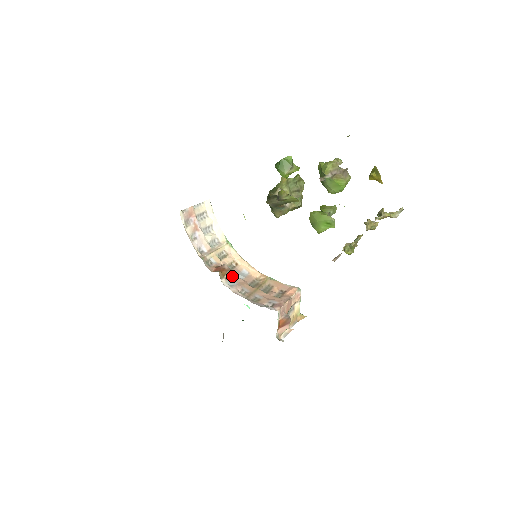
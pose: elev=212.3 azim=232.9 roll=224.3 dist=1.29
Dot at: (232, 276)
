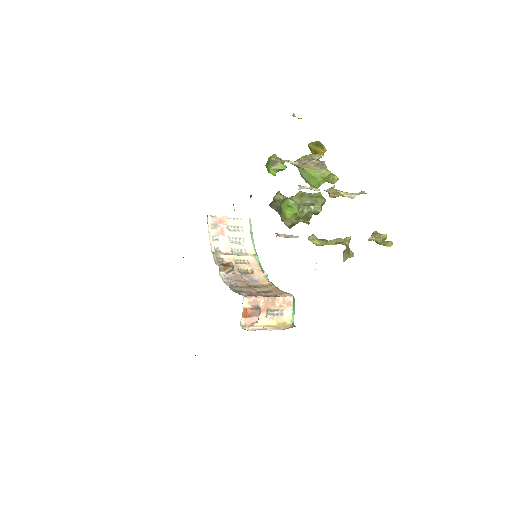
Dot at: (236, 275)
